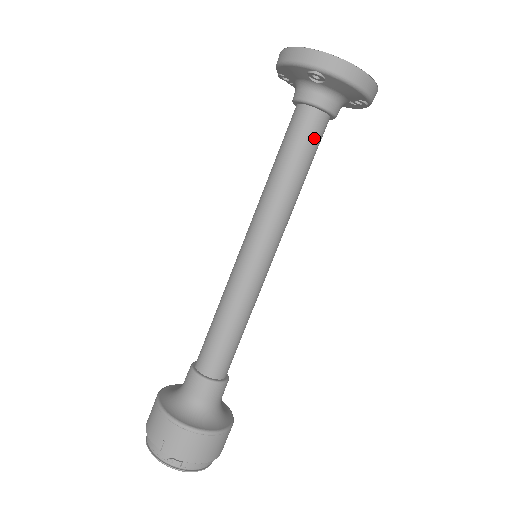
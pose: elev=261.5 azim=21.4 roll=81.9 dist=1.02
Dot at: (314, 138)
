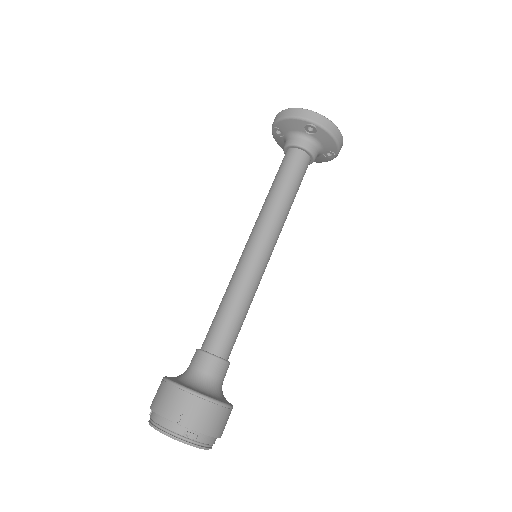
Dot at: (303, 172)
